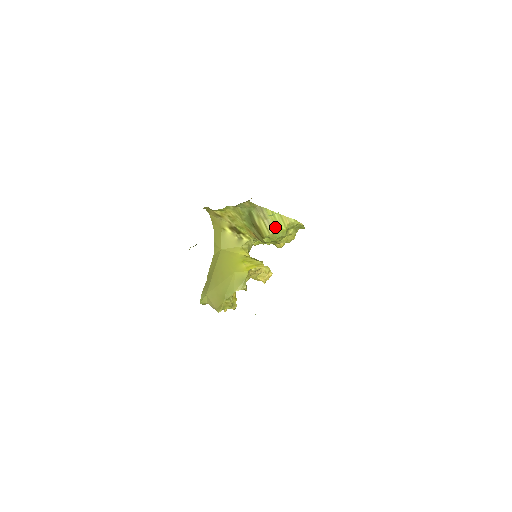
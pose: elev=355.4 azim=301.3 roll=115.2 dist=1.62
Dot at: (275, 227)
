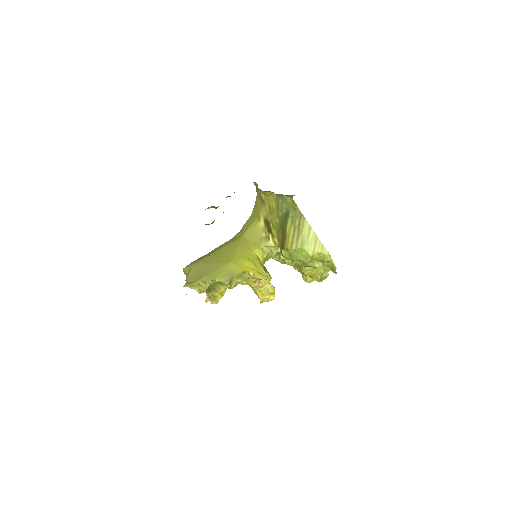
Dot at: (302, 245)
